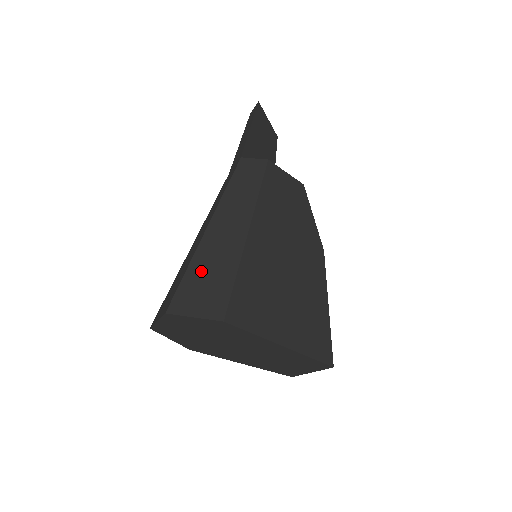
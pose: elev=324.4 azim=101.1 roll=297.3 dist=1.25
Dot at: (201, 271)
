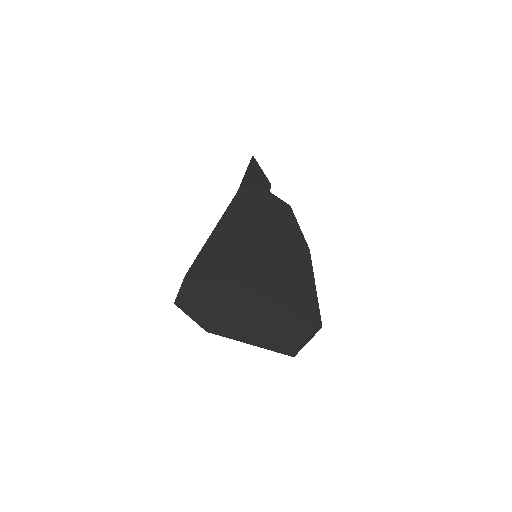
Dot at: (211, 250)
